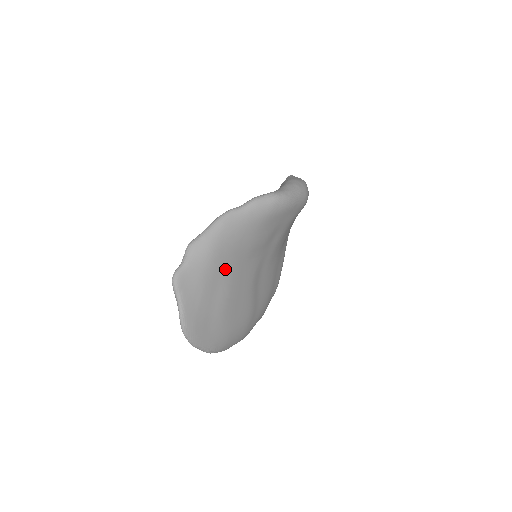
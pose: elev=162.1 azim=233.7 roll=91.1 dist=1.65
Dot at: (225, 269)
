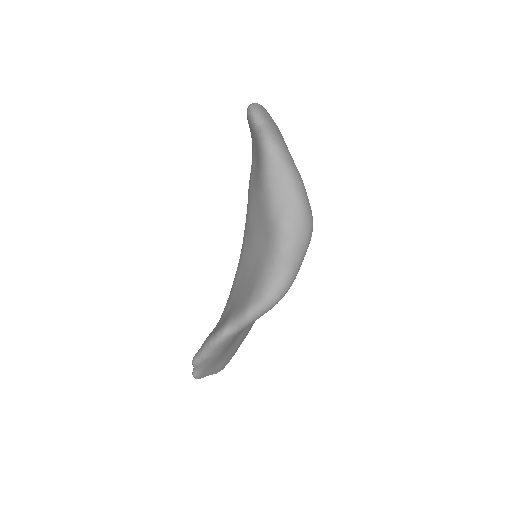
Dot at: (237, 335)
